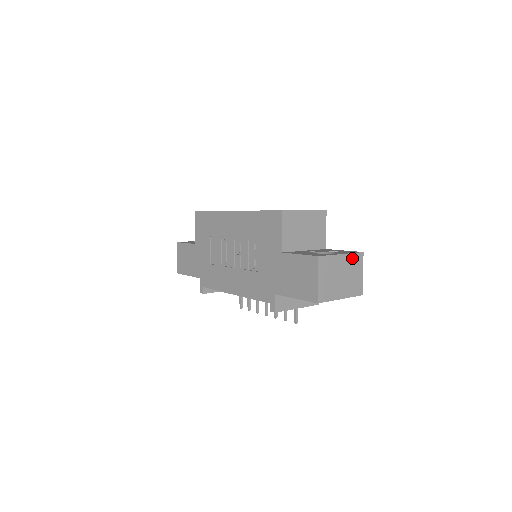
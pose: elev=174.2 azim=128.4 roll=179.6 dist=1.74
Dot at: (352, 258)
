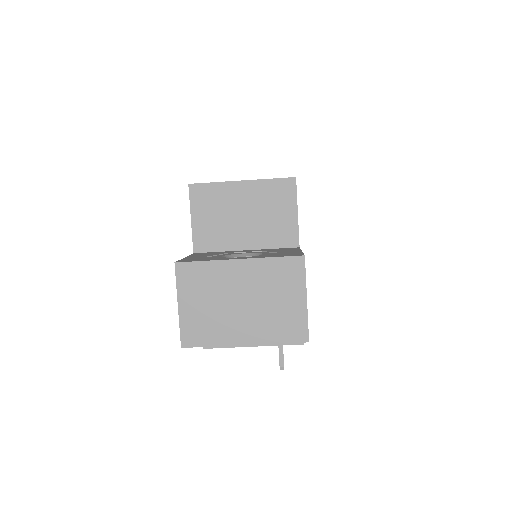
Dot at: (270, 267)
